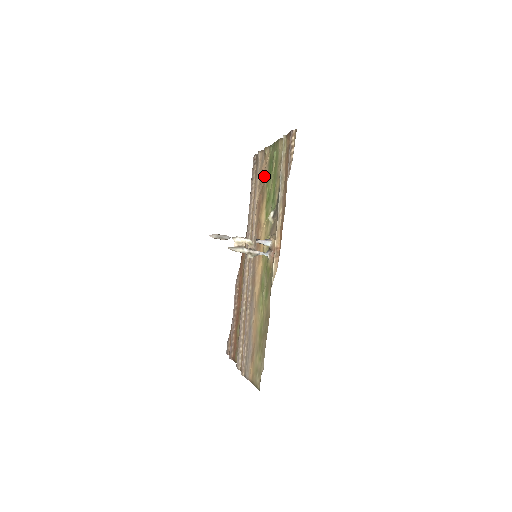
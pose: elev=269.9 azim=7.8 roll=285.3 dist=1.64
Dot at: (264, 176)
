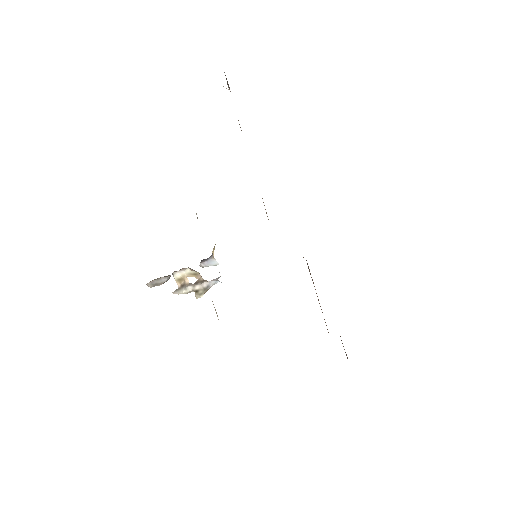
Dot at: occluded
